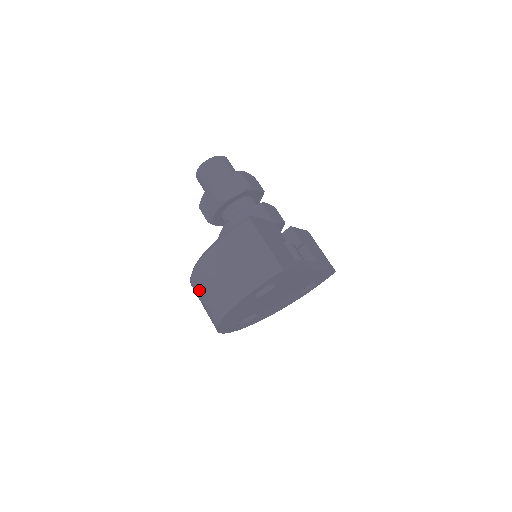
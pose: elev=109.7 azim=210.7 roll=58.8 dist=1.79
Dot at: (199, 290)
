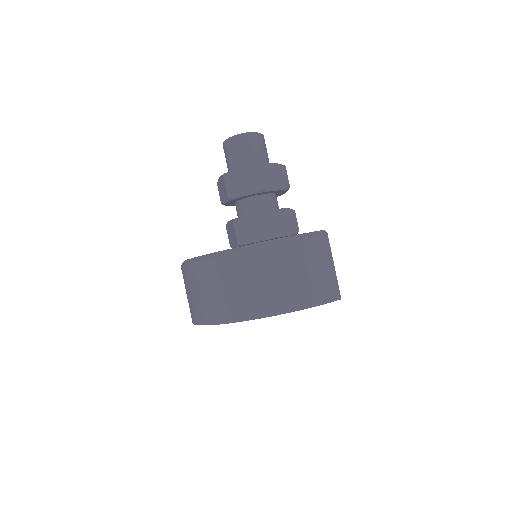
Dot at: (227, 276)
